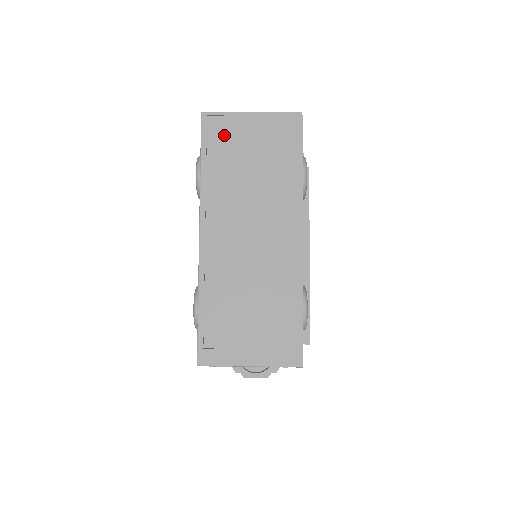
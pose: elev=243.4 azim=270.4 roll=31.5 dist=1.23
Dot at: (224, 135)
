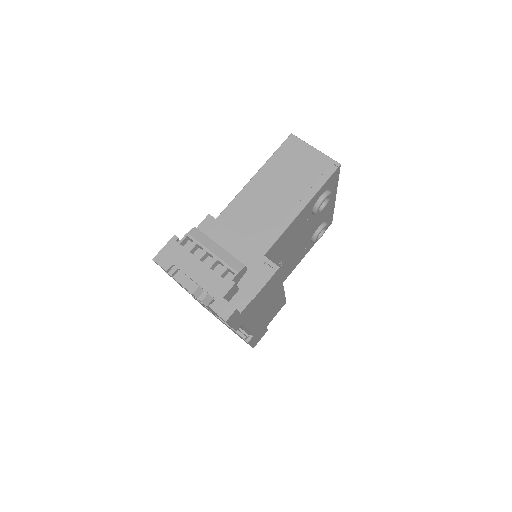
Dot at: occluded
